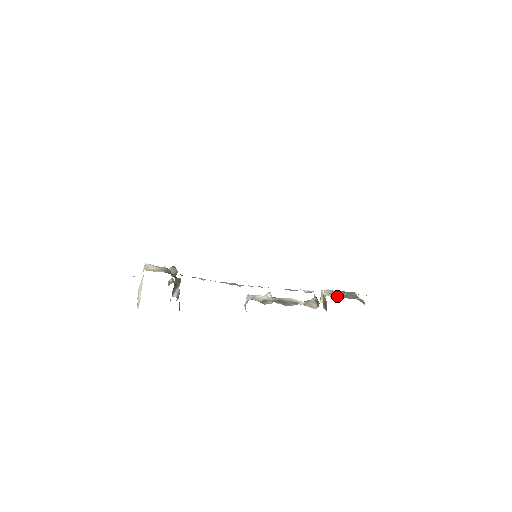
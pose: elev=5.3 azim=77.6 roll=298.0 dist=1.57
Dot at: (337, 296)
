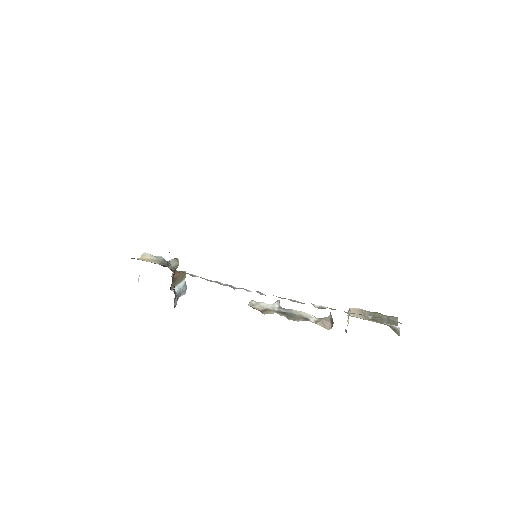
Dot at: (365, 318)
